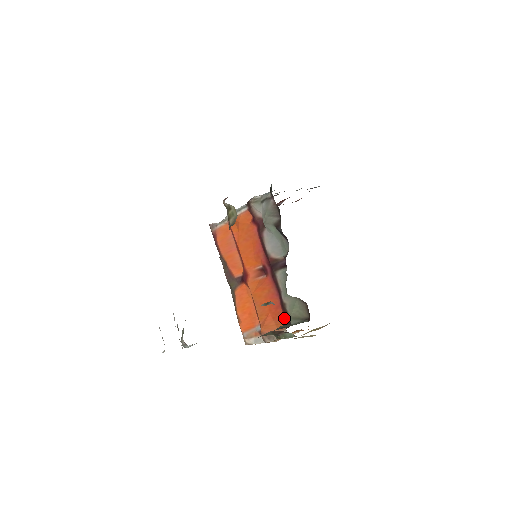
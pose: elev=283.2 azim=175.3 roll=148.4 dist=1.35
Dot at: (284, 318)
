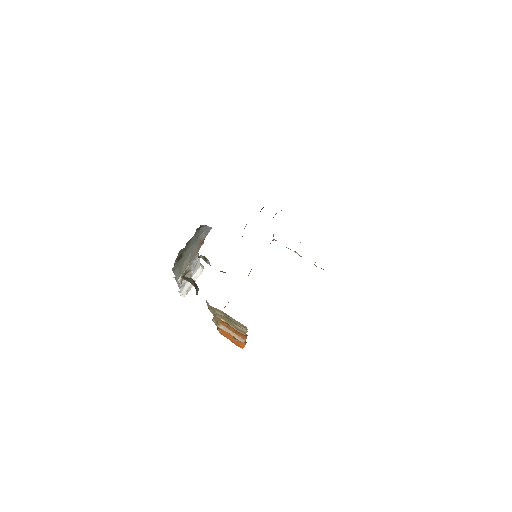
Dot at: occluded
